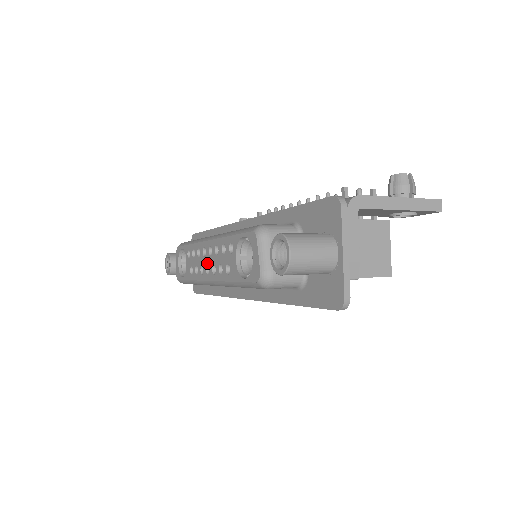
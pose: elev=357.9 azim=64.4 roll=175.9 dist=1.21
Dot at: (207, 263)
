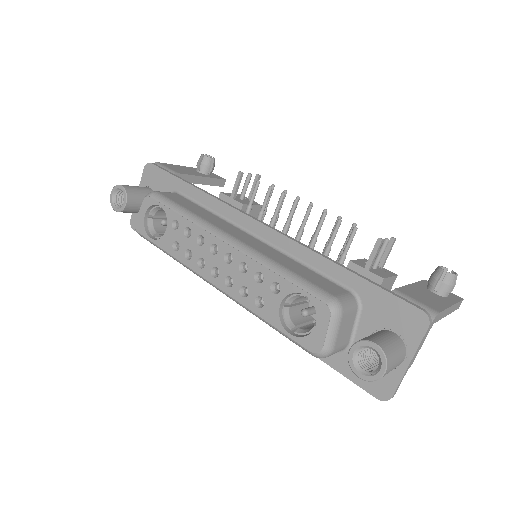
Dot at: (216, 265)
